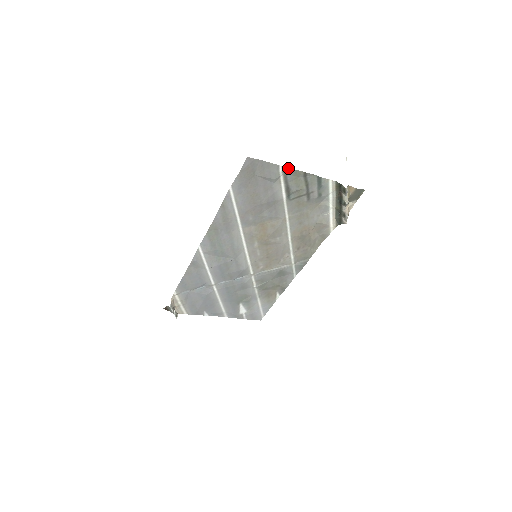
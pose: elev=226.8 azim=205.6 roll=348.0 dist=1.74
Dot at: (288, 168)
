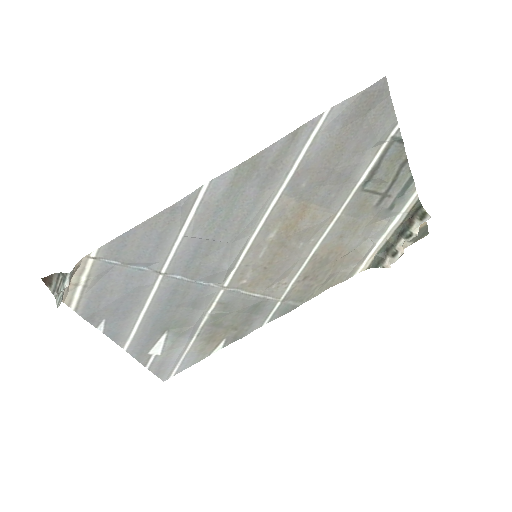
Dot at: (401, 137)
